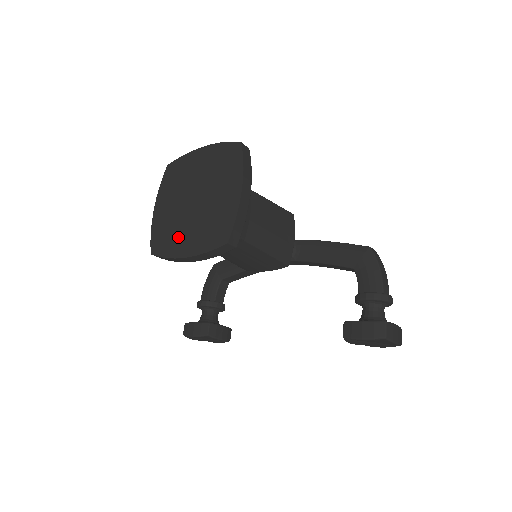
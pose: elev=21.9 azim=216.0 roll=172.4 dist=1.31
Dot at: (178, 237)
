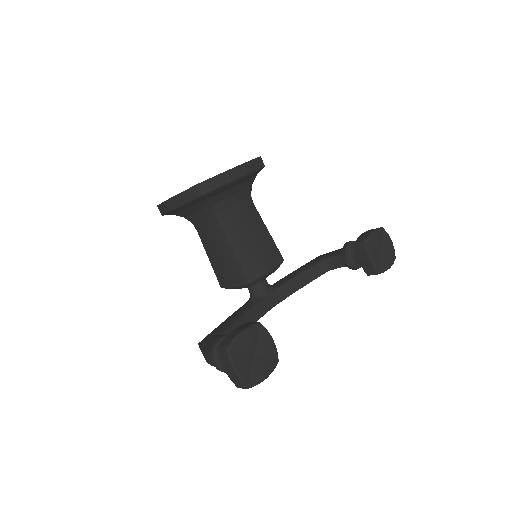
Dot at: occluded
